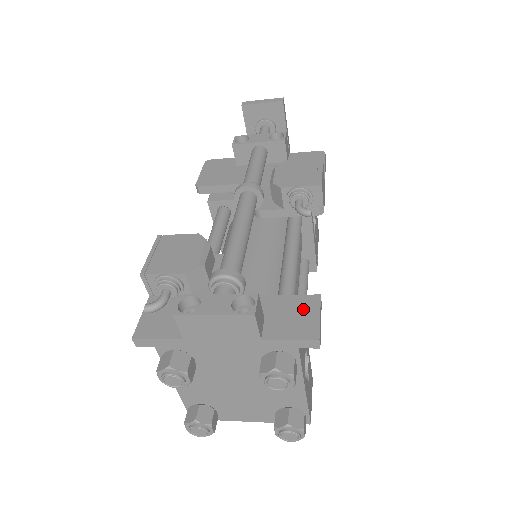
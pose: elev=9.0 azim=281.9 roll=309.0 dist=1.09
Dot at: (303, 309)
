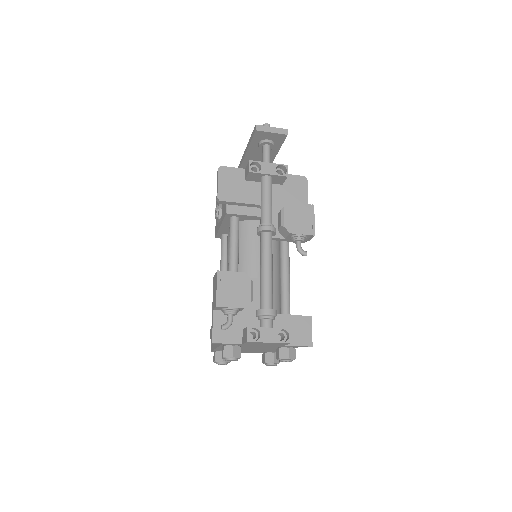
Dot at: (303, 326)
